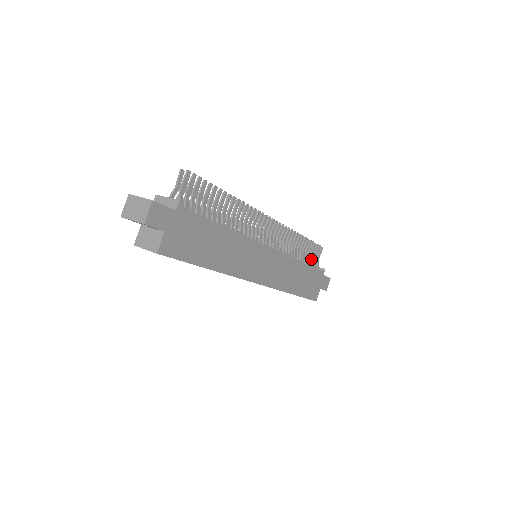
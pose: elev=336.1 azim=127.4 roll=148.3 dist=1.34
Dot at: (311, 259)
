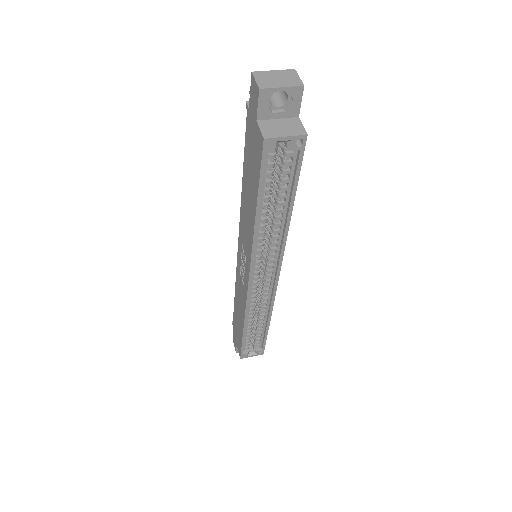
Dot at: occluded
